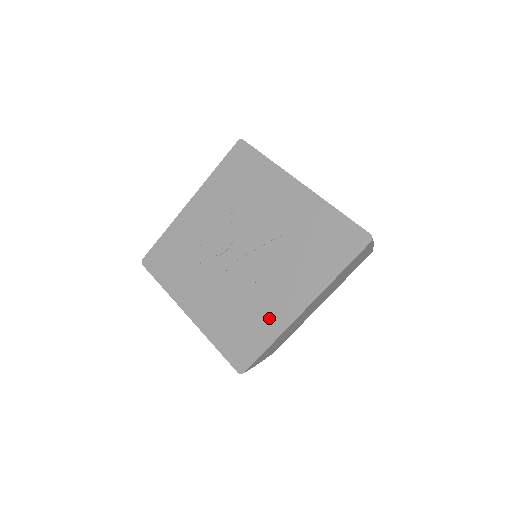
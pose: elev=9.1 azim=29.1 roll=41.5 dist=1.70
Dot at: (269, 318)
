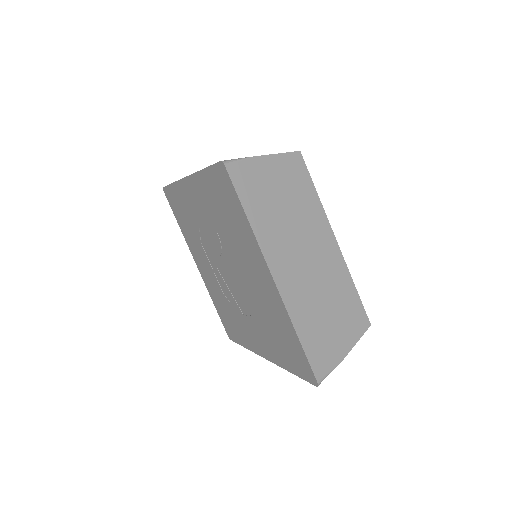
Dot at: (245, 334)
